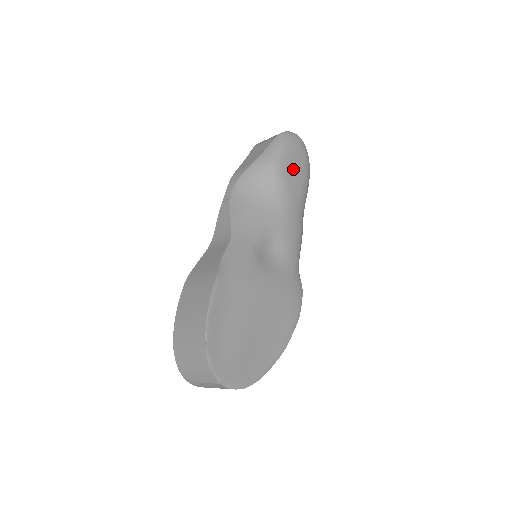
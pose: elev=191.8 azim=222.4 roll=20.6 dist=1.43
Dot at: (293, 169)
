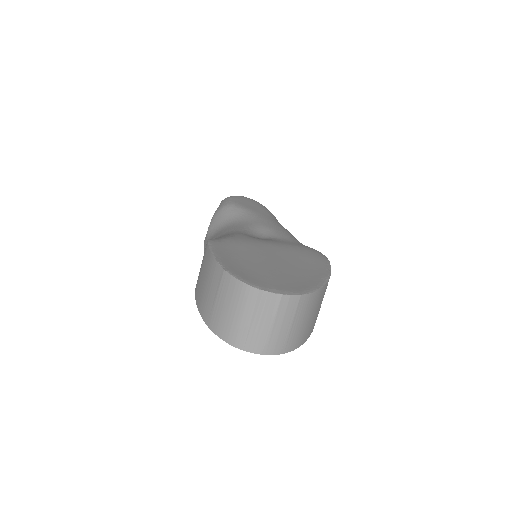
Dot at: (248, 204)
